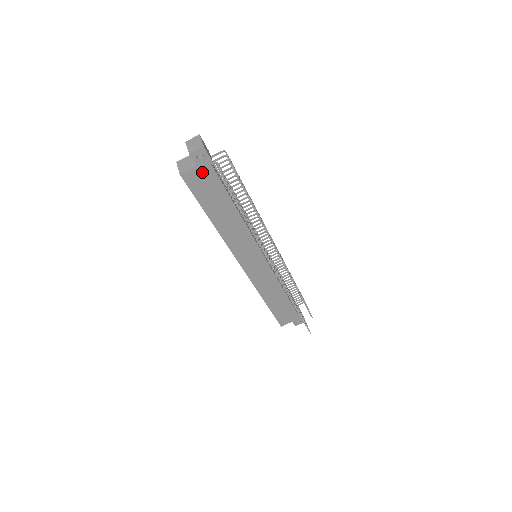
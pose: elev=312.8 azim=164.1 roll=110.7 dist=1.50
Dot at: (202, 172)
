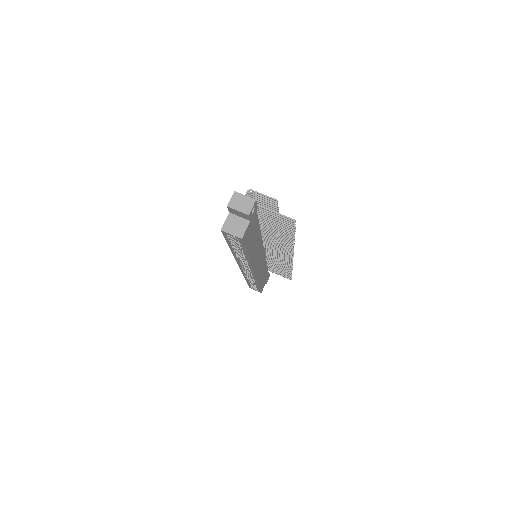
Dot at: (251, 222)
